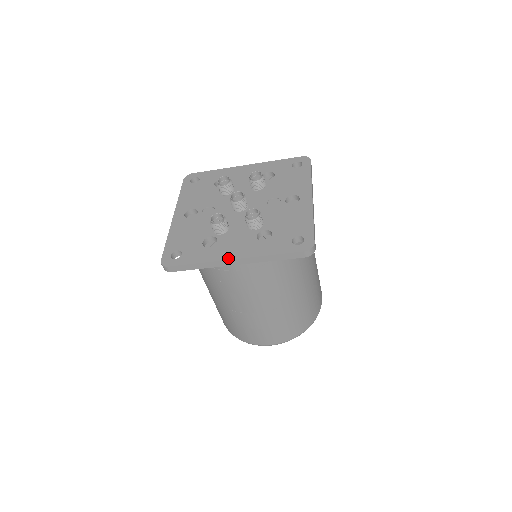
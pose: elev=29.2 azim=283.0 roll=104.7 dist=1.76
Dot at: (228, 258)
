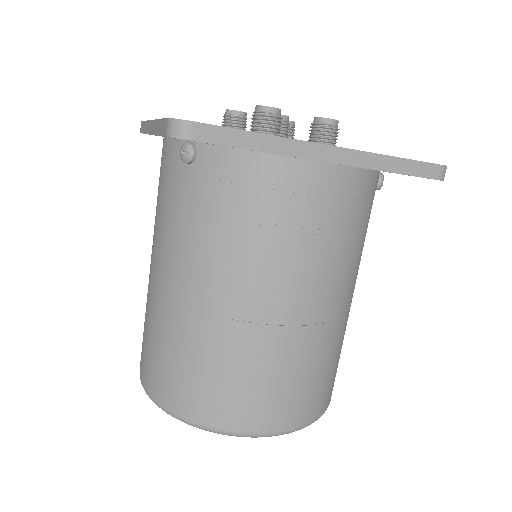
Dot at: occluded
